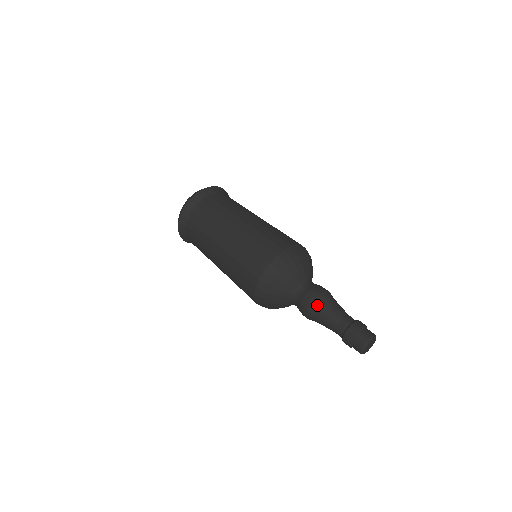
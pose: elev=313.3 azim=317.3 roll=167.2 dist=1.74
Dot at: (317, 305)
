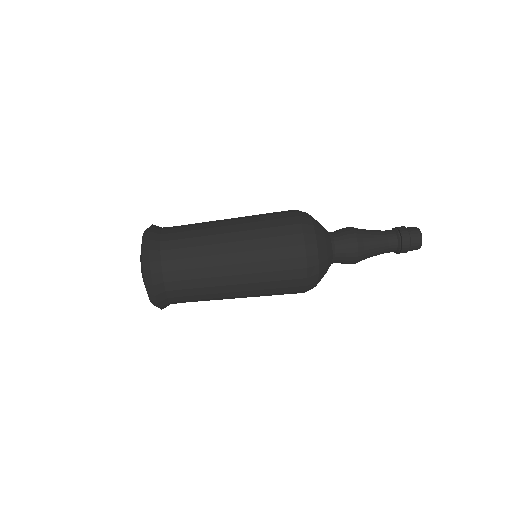
Dot at: (361, 259)
